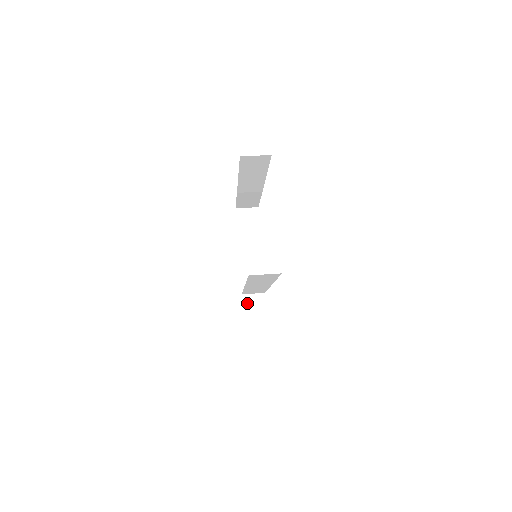
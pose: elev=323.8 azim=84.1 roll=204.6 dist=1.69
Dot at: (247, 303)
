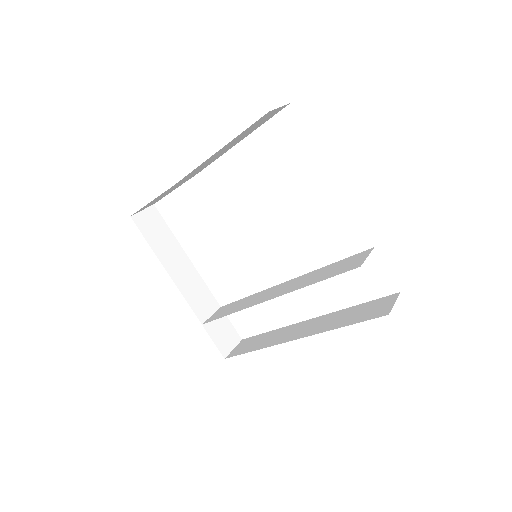
Dot at: (213, 331)
